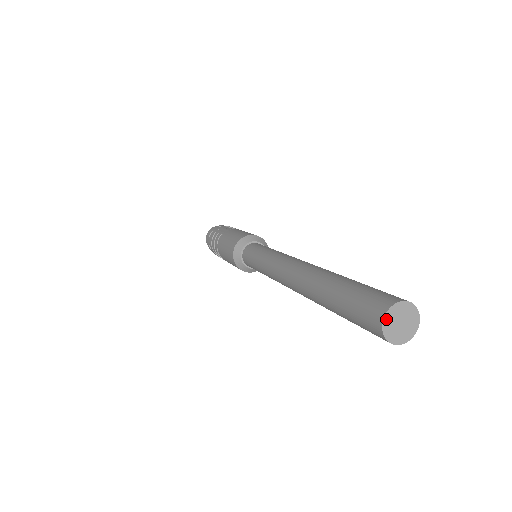
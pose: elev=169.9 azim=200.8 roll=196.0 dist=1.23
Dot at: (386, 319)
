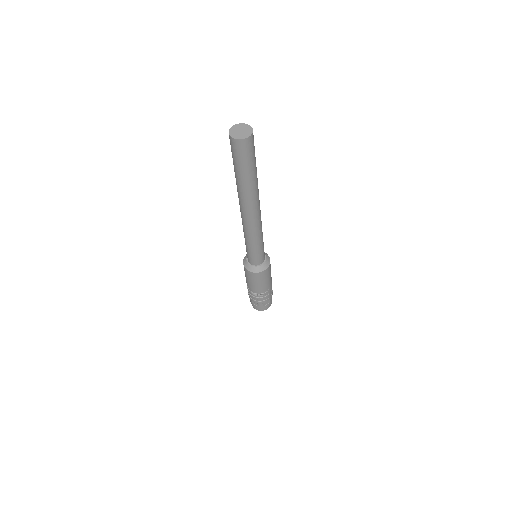
Dot at: (231, 134)
